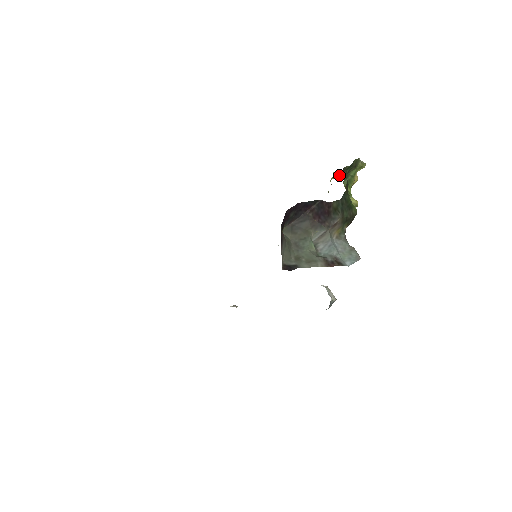
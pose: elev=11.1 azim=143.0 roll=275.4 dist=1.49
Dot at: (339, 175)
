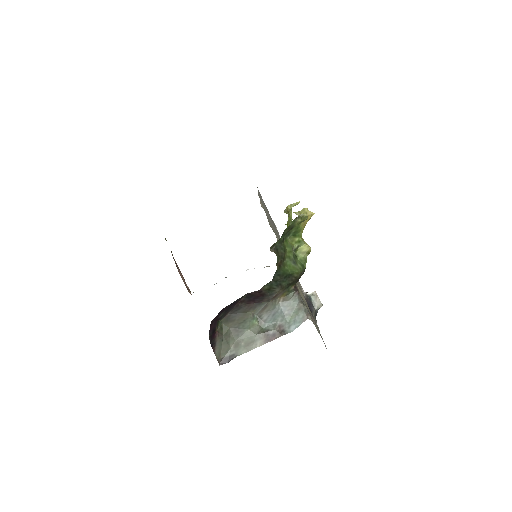
Dot at: (298, 203)
